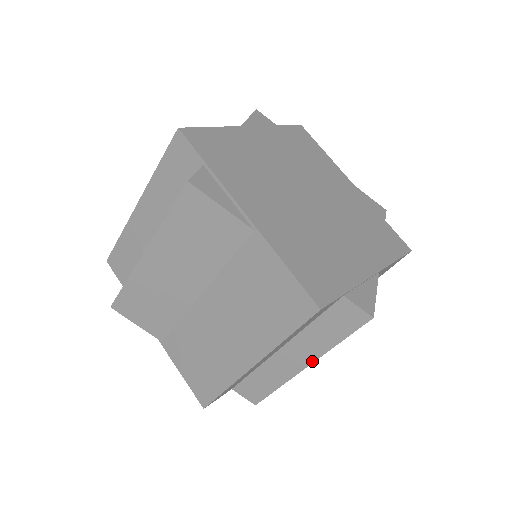
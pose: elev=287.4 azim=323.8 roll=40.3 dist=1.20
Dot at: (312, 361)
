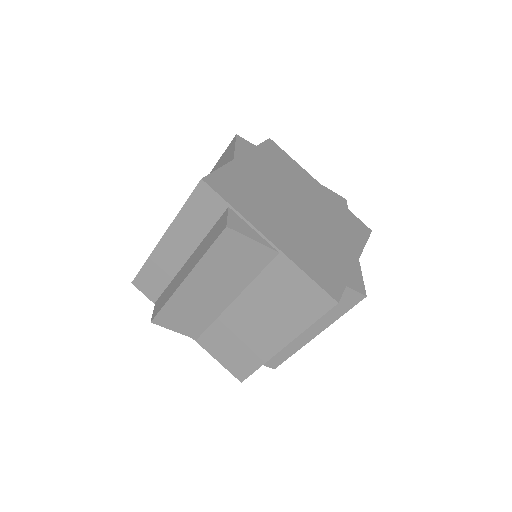
Dot at: (189, 273)
